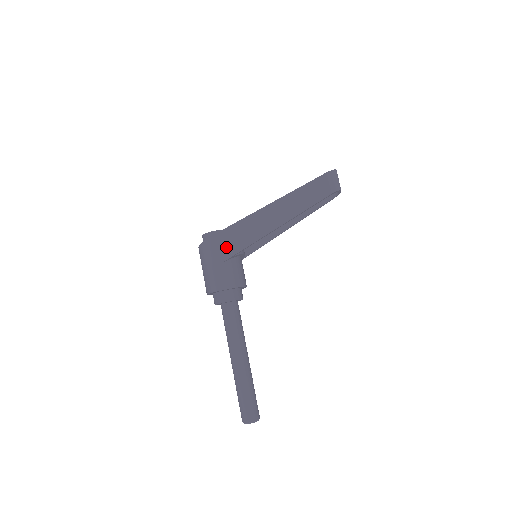
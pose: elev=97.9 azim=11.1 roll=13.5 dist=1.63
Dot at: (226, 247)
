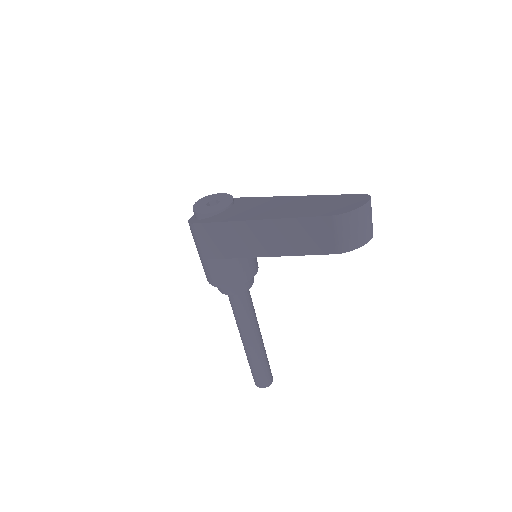
Dot at: (209, 245)
